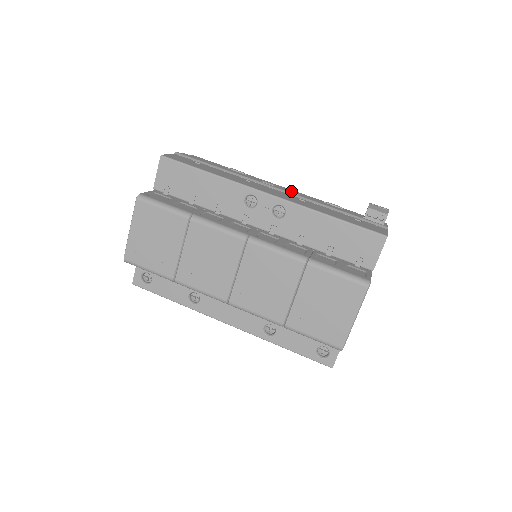
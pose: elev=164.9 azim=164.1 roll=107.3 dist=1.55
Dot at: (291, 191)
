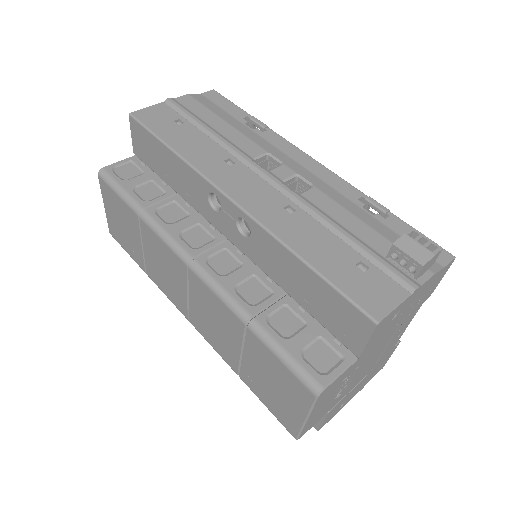
Dot at: (302, 177)
